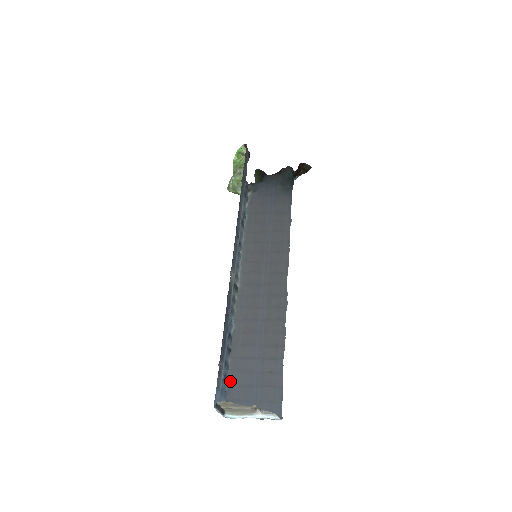
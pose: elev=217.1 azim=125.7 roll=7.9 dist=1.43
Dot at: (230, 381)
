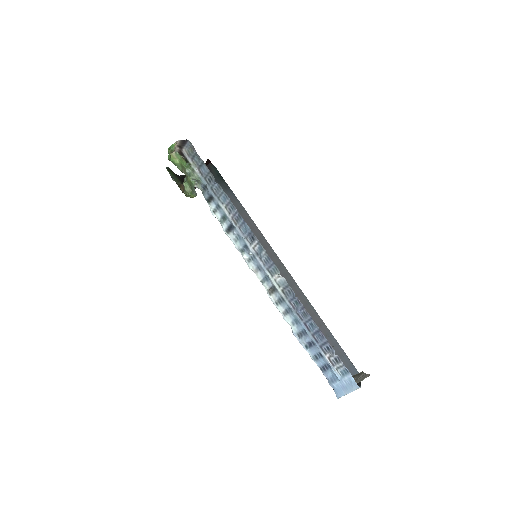
Dot at: (321, 369)
